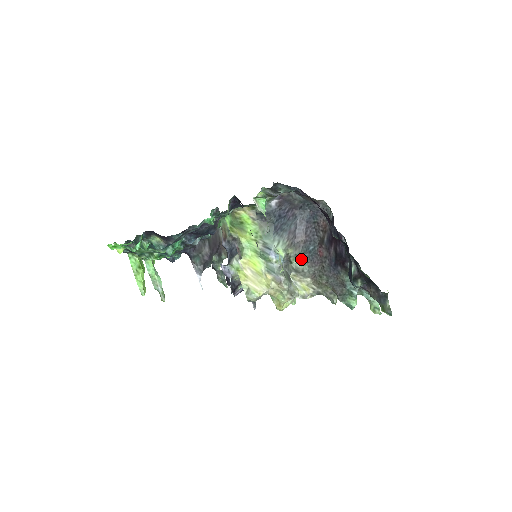
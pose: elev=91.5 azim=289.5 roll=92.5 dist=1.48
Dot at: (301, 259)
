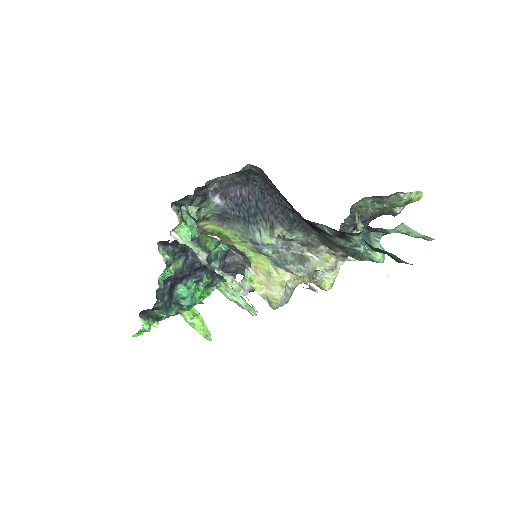
Dot at: (296, 231)
